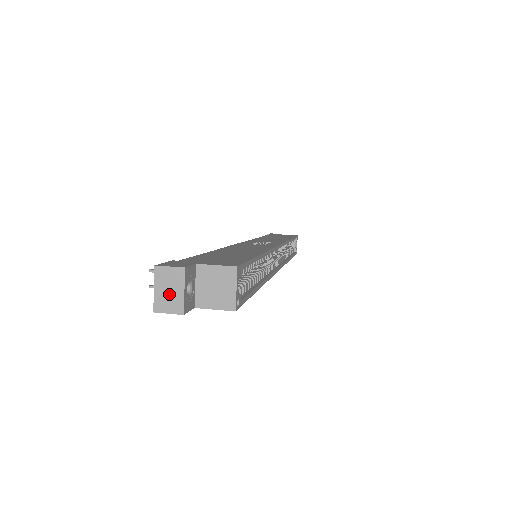
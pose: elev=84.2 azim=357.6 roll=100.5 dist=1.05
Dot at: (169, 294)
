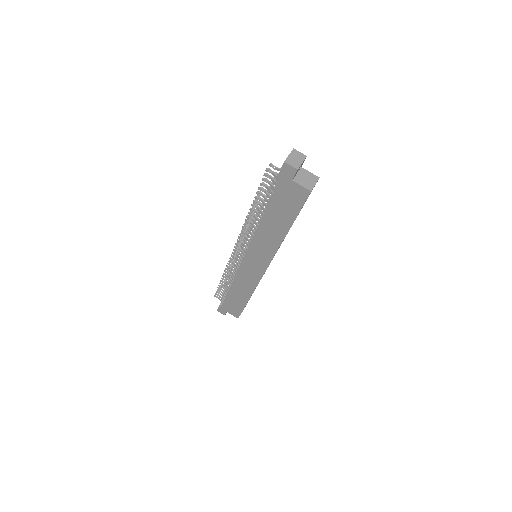
Dot at: (295, 160)
